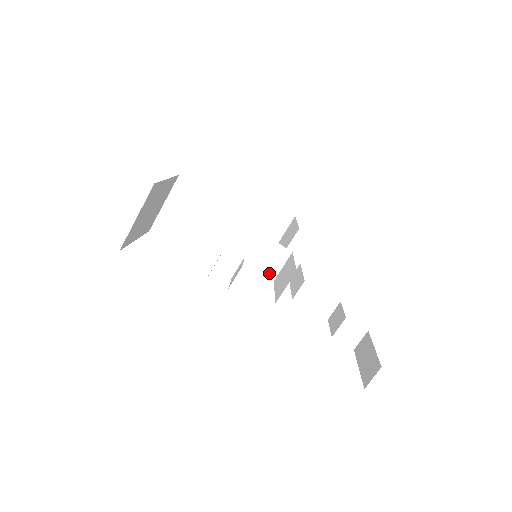
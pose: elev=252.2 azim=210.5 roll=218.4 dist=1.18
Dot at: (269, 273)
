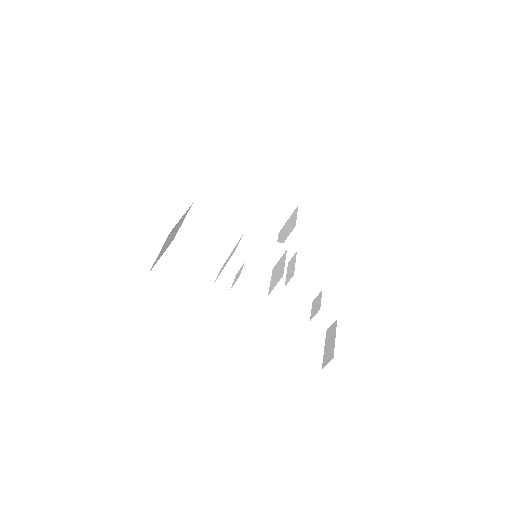
Dot at: (269, 263)
